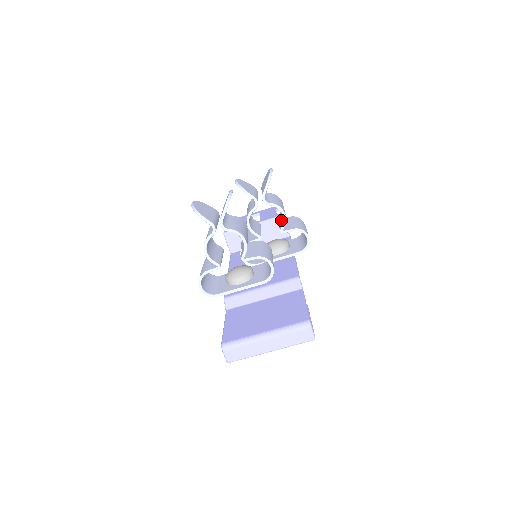
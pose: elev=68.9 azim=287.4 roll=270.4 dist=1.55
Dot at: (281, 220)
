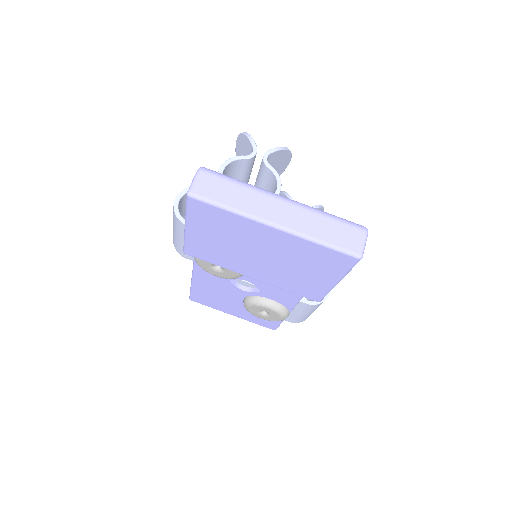
Dot at: occluded
